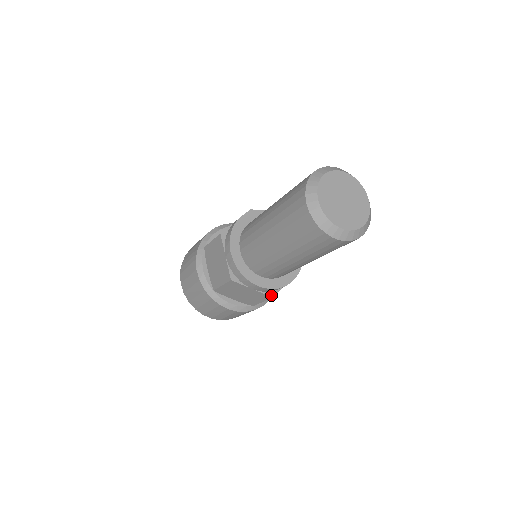
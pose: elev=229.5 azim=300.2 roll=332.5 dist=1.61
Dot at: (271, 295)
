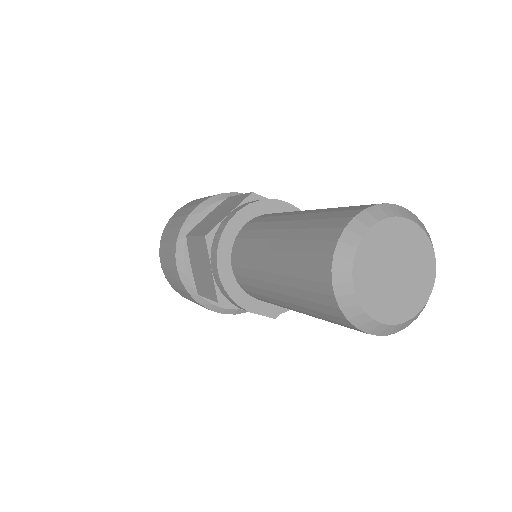
Dot at: (219, 298)
